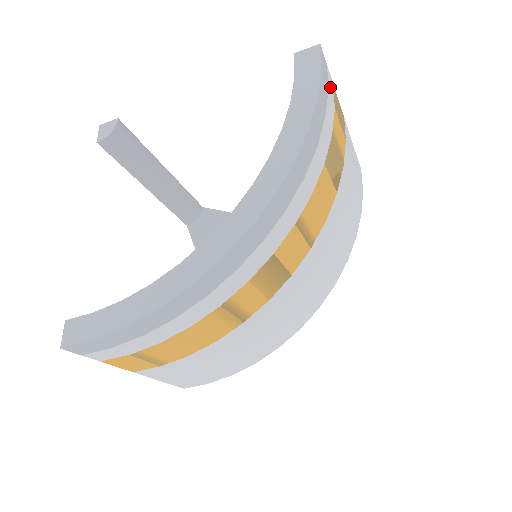
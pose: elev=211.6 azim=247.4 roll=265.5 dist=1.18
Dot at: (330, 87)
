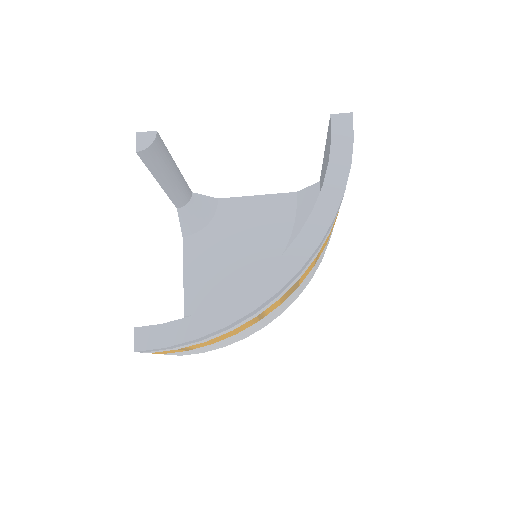
Dot at: occluded
